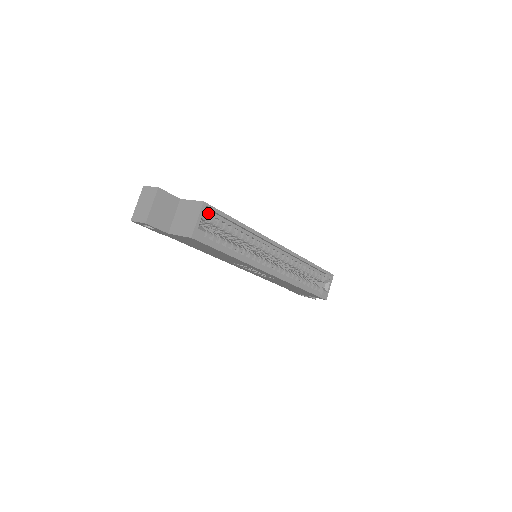
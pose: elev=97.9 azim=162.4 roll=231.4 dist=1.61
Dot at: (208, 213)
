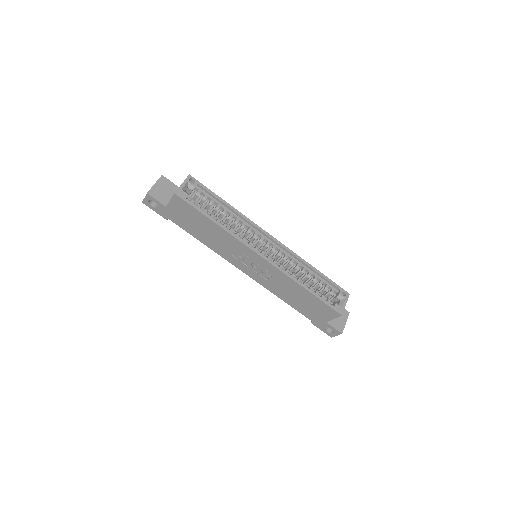
Dot at: (193, 184)
